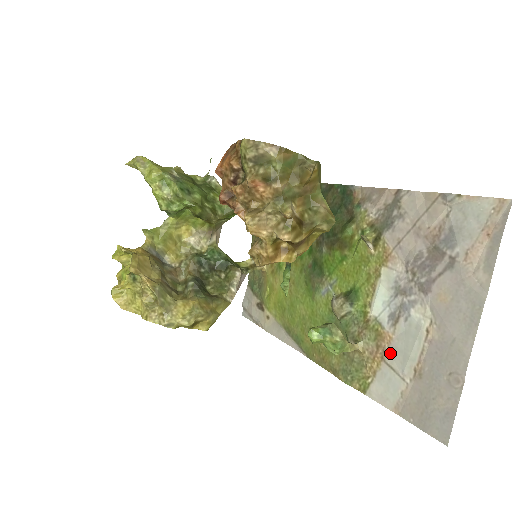
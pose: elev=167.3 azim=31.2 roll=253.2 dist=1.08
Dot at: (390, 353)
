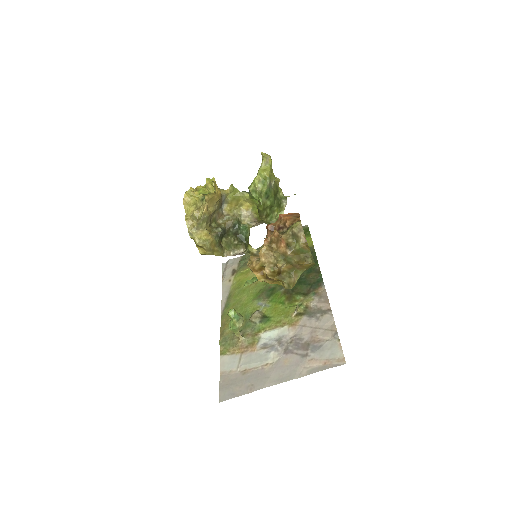
Dot at: (247, 354)
